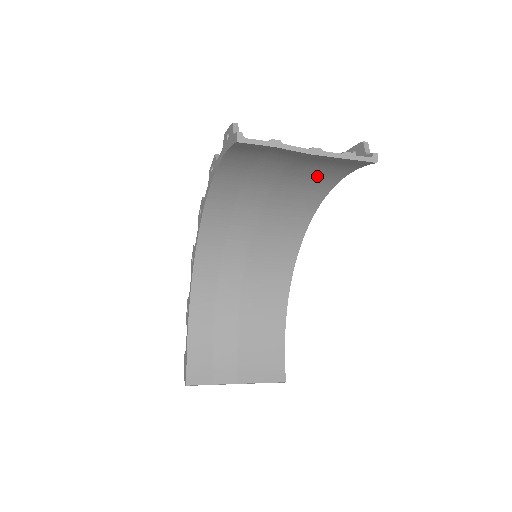
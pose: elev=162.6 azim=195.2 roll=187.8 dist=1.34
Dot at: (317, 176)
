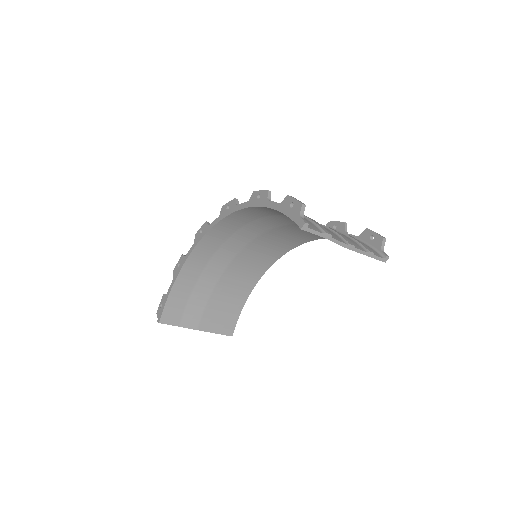
Dot at: occluded
